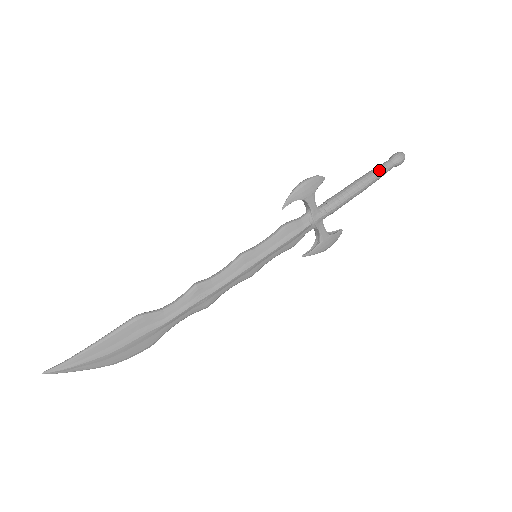
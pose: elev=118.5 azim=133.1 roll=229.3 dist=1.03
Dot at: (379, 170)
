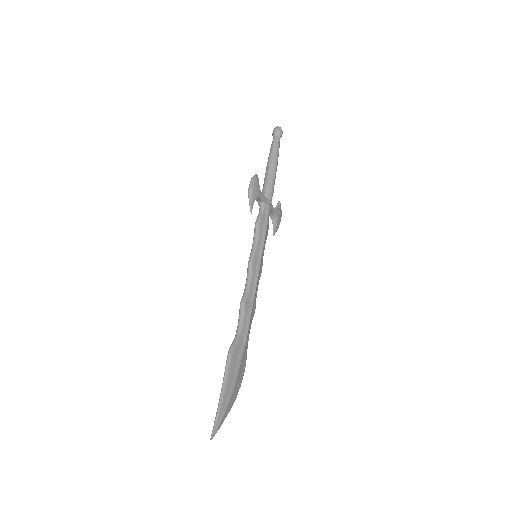
Dot at: (276, 147)
